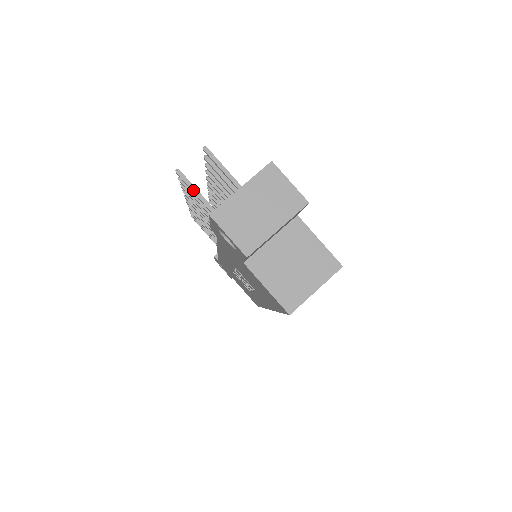
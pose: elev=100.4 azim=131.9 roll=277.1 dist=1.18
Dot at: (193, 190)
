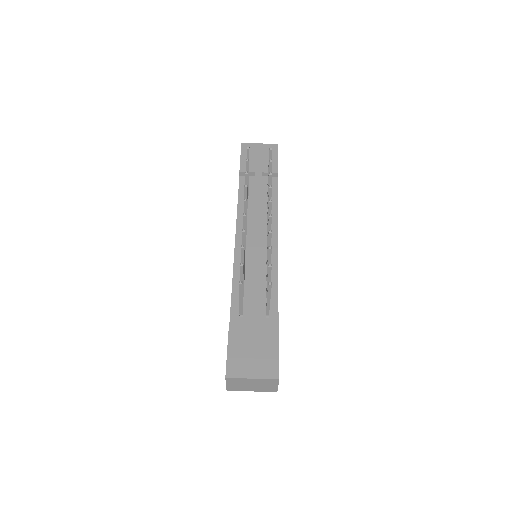
Dot at: (240, 295)
